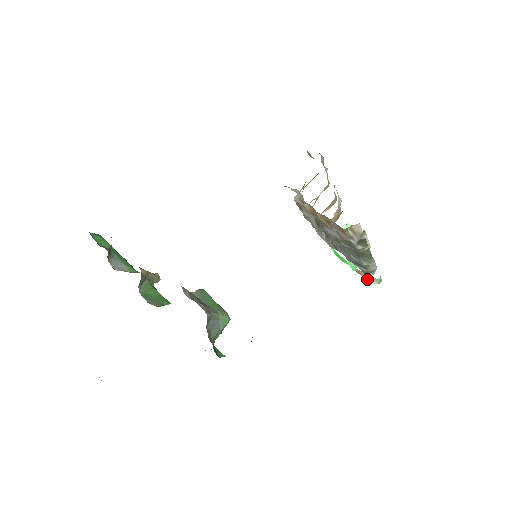
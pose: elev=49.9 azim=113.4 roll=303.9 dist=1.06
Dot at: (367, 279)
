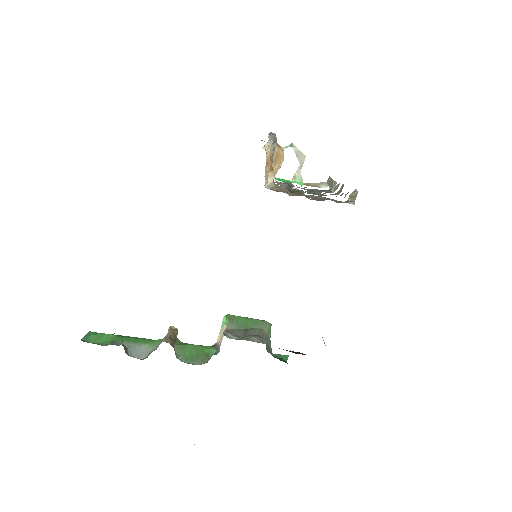
Dot at: (318, 187)
